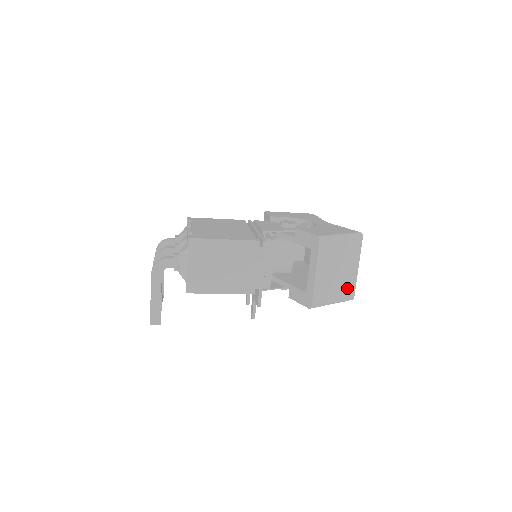
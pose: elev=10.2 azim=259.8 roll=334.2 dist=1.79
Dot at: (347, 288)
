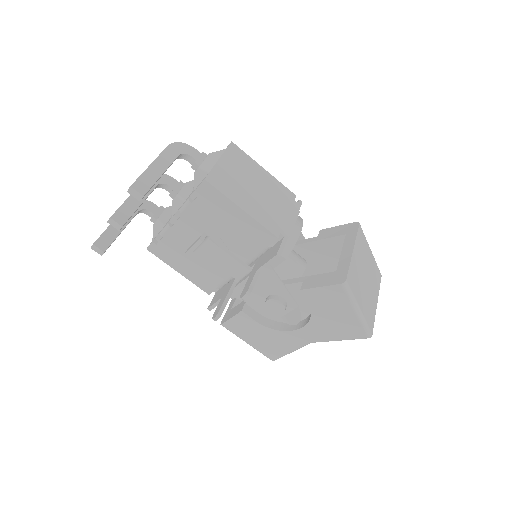
Dot at: (369, 312)
